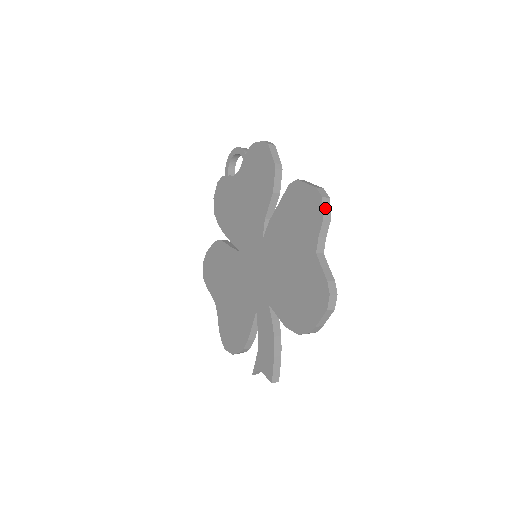
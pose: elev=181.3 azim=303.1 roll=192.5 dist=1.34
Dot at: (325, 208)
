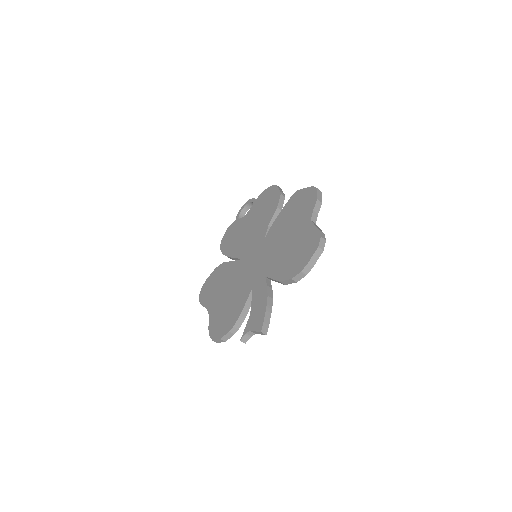
Dot at: (319, 195)
